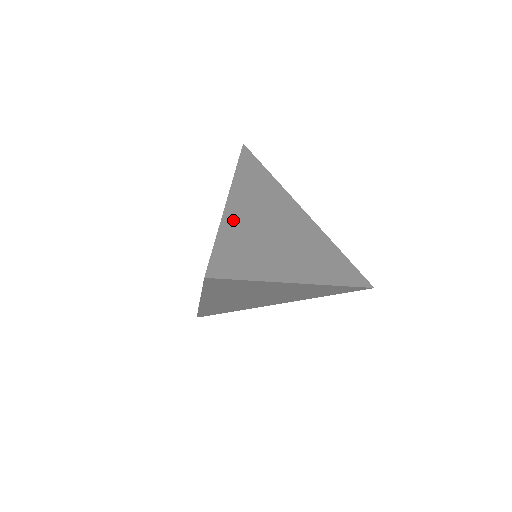
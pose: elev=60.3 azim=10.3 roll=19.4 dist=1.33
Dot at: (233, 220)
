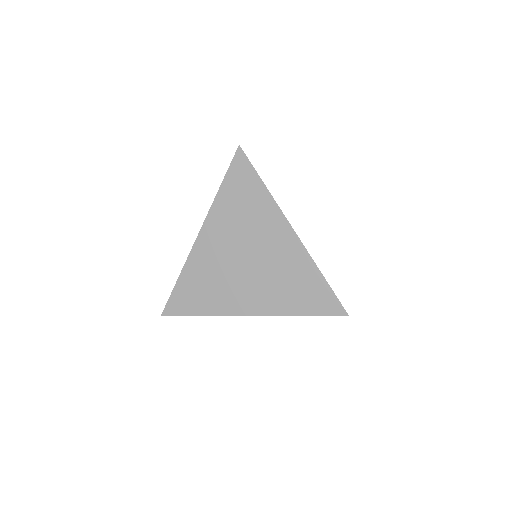
Dot at: (197, 259)
